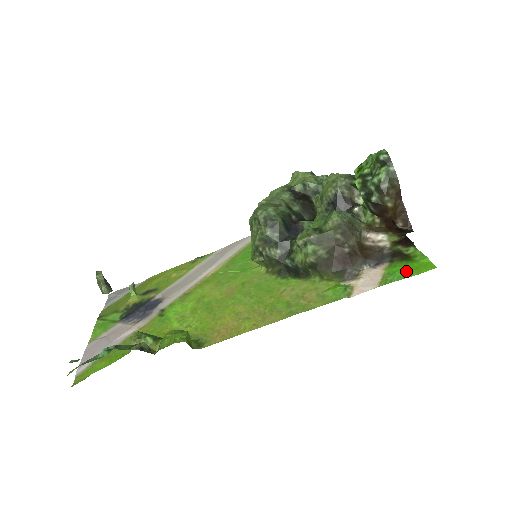
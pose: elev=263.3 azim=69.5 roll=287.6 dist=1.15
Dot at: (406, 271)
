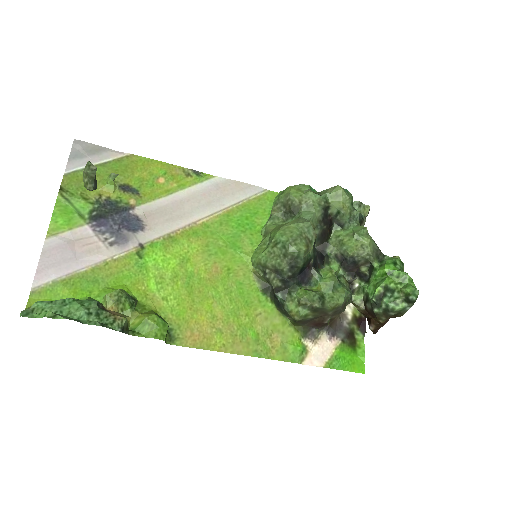
Dot at: (347, 362)
